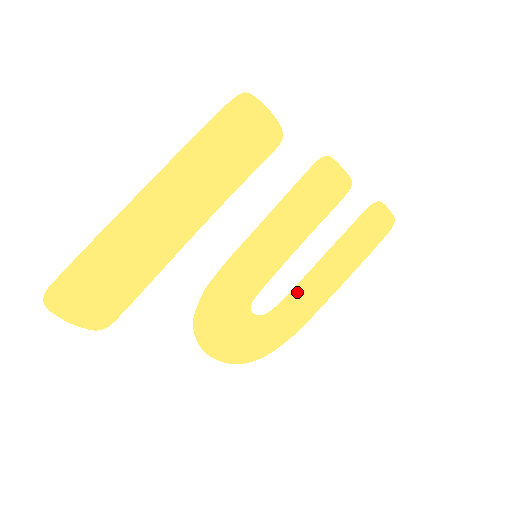
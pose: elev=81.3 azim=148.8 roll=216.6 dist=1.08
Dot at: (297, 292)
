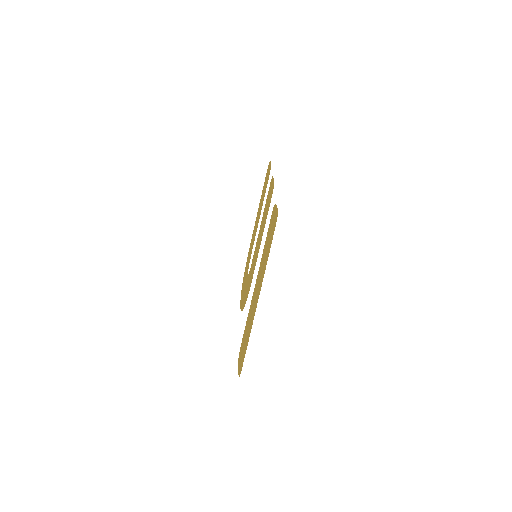
Dot at: (253, 243)
